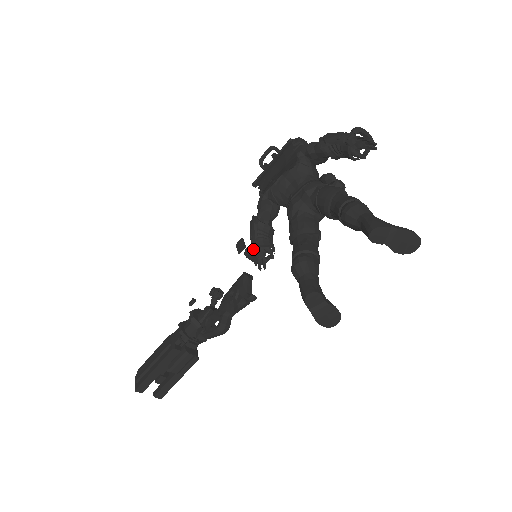
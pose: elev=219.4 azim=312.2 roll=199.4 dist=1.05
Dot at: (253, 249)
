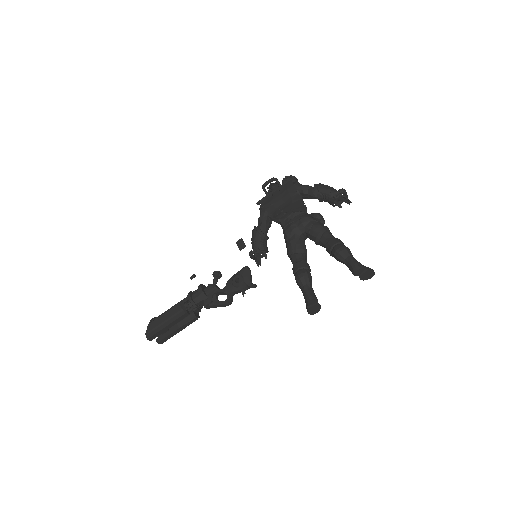
Dot at: (257, 252)
